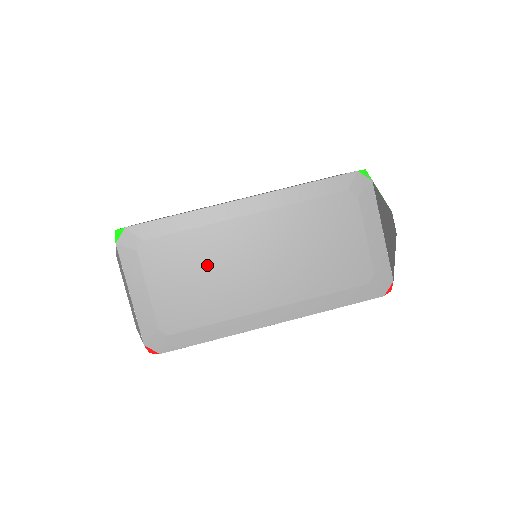
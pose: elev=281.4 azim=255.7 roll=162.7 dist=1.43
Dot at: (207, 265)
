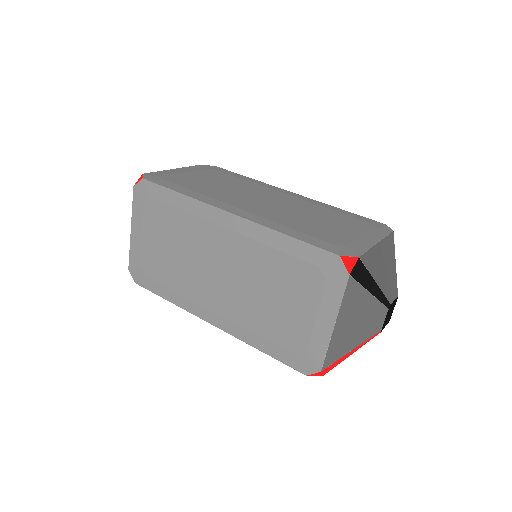
Dot at: (233, 186)
